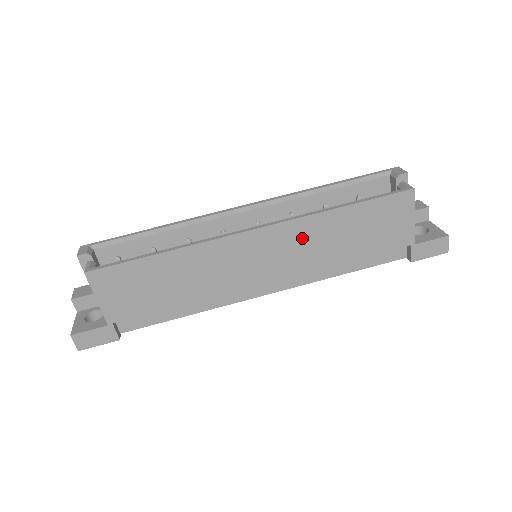
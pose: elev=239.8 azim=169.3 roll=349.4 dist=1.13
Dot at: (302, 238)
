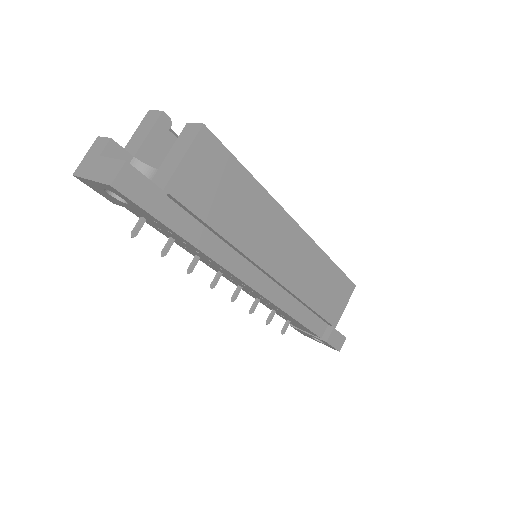
Dot at: (308, 262)
